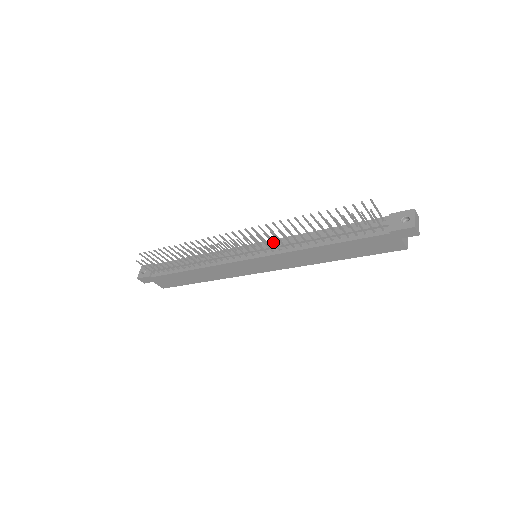
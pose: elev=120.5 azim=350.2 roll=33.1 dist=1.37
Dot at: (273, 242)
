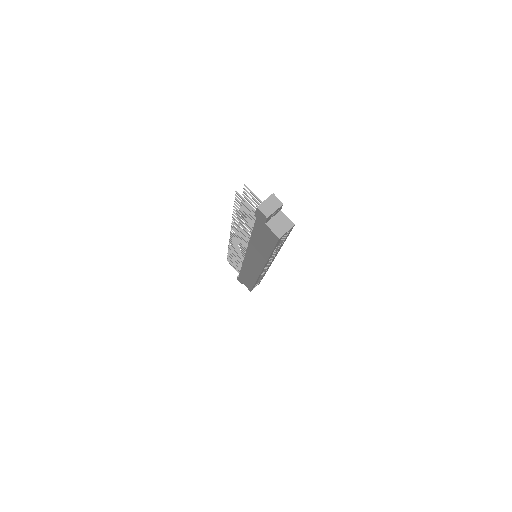
Dot at: occluded
